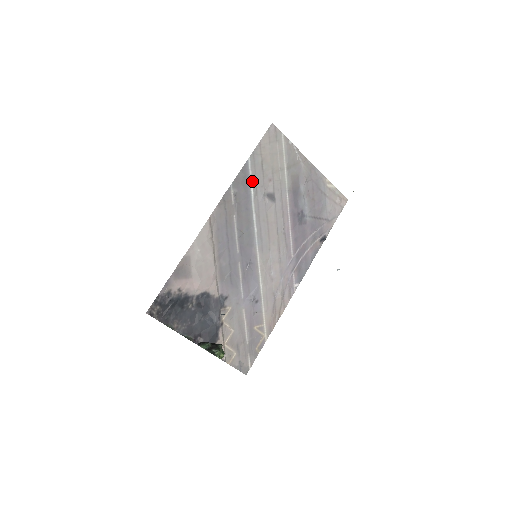
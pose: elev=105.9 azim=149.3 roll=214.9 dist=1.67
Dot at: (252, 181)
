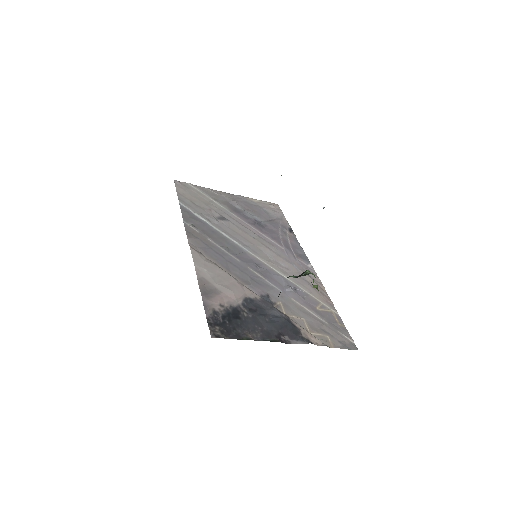
Dot at: (197, 214)
